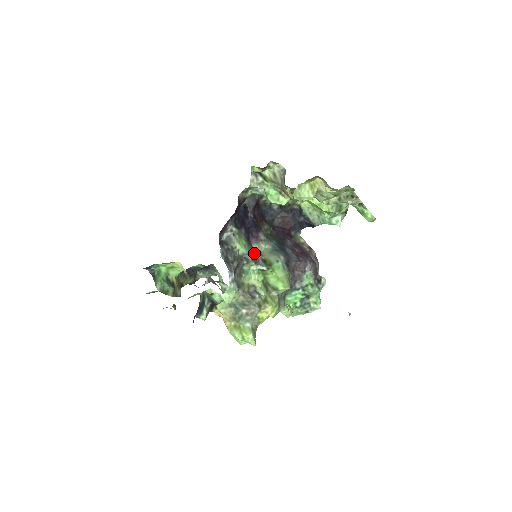
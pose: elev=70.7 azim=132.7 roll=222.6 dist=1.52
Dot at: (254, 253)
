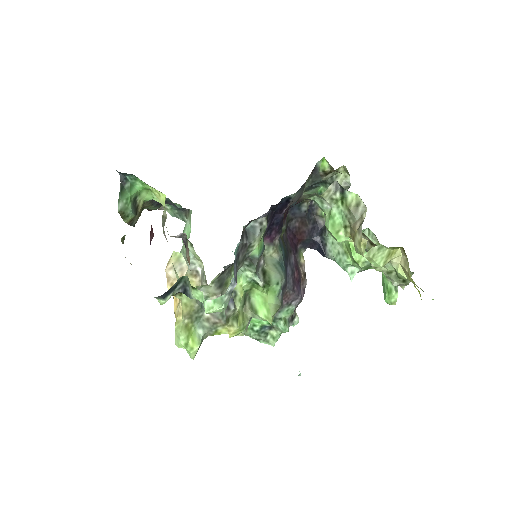
Dot at: (260, 256)
